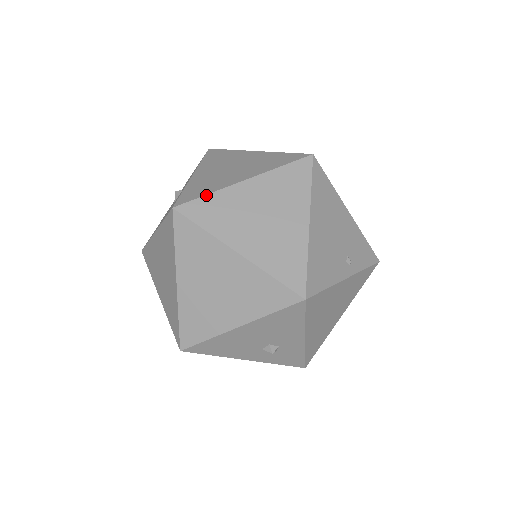
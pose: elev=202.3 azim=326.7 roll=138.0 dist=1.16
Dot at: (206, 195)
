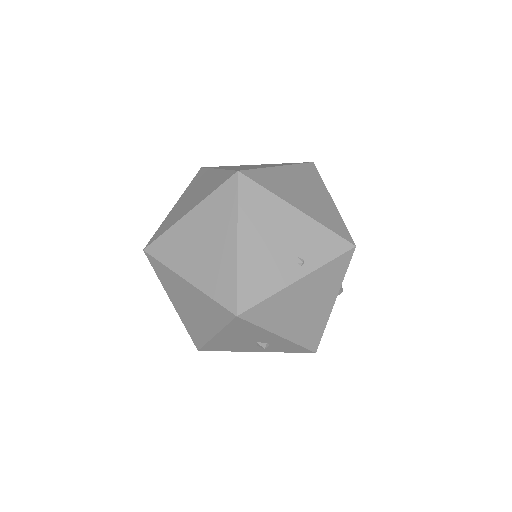
Dot at: (163, 234)
